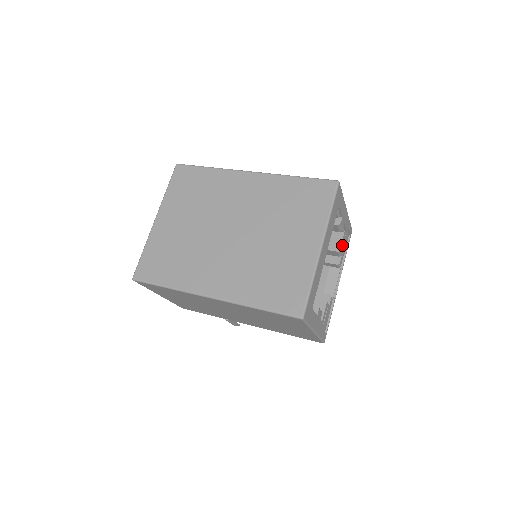
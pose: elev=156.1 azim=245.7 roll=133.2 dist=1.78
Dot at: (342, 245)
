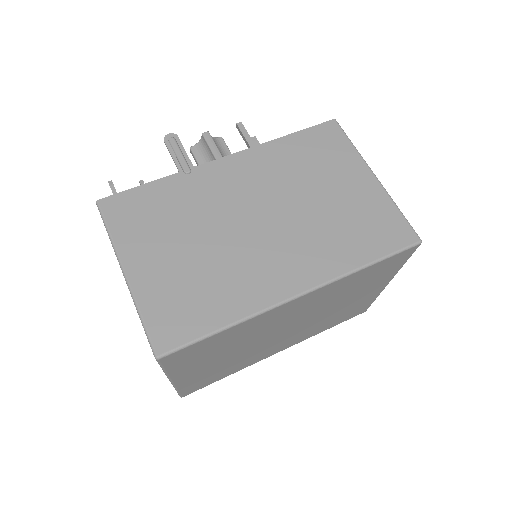
Dot at: occluded
